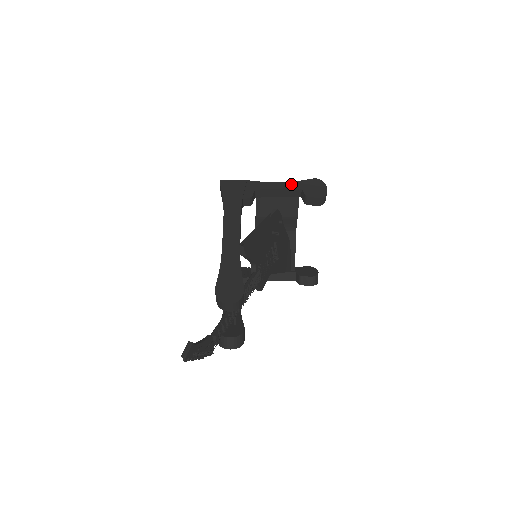
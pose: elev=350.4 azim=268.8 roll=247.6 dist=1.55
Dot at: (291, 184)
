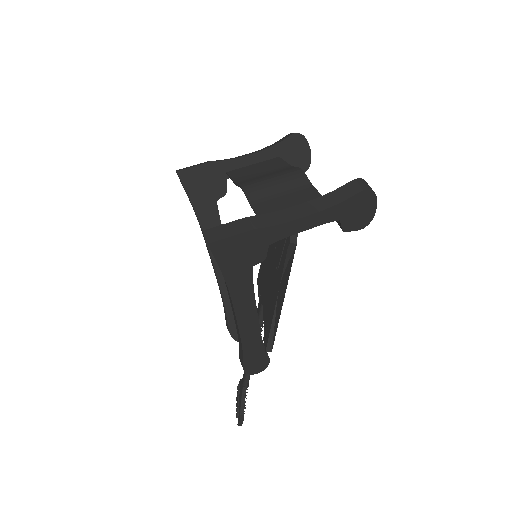
Dot at: (325, 216)
